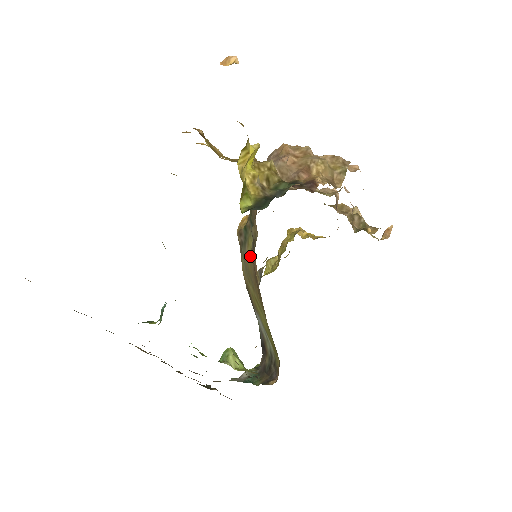
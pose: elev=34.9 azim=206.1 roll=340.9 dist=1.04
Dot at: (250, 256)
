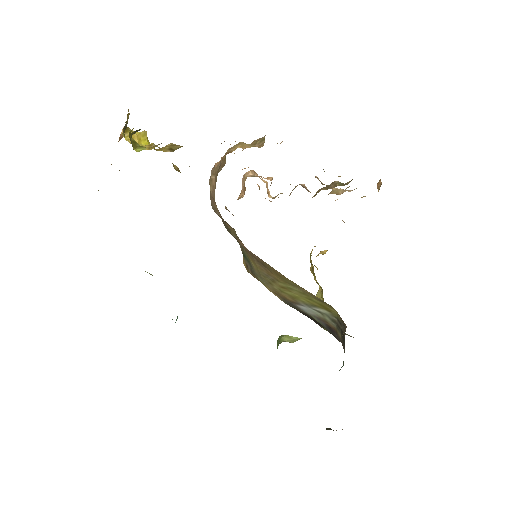
Dot at: (250, 258)
